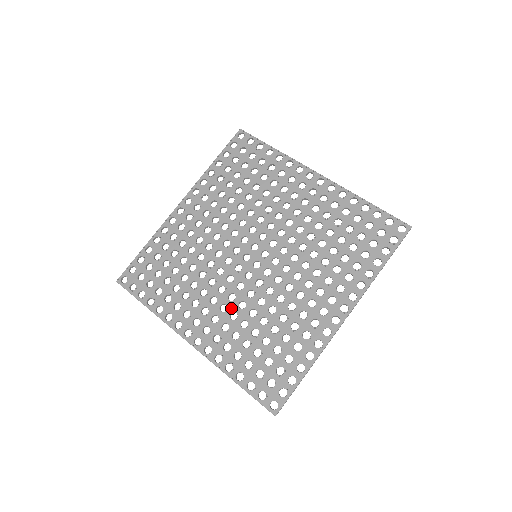
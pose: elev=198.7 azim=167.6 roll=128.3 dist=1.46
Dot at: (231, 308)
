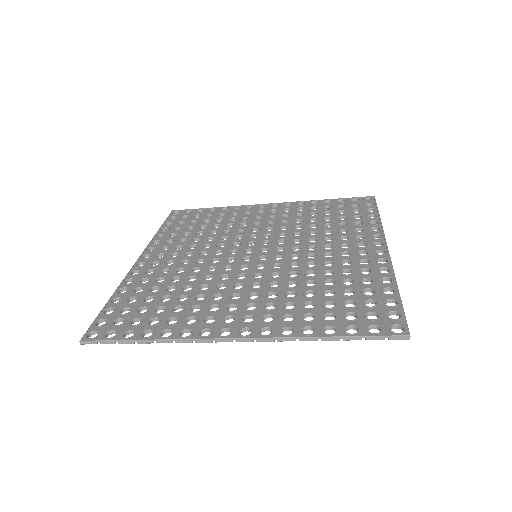
Dot at: (263, 292)
